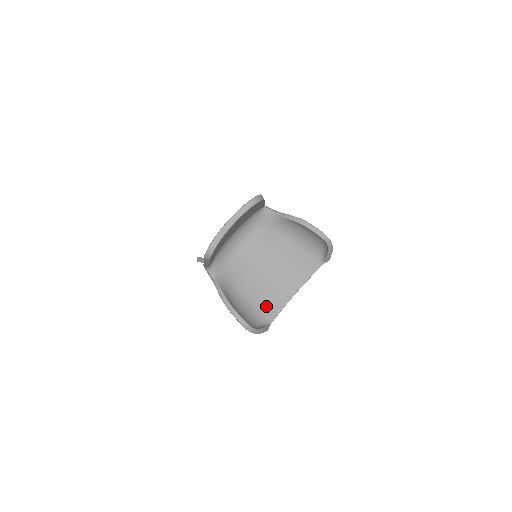
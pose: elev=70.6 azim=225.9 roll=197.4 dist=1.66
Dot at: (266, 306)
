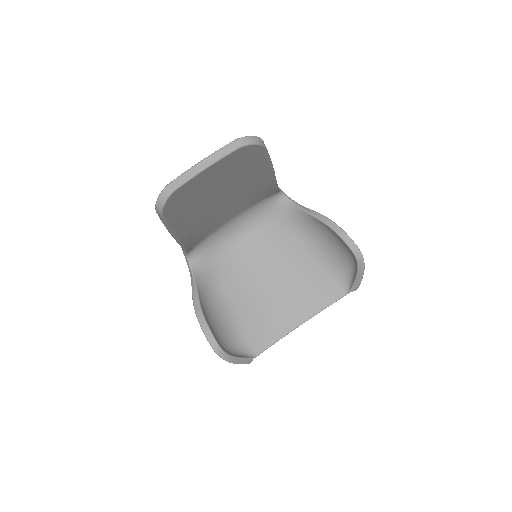
Dot at: (255, 330)
